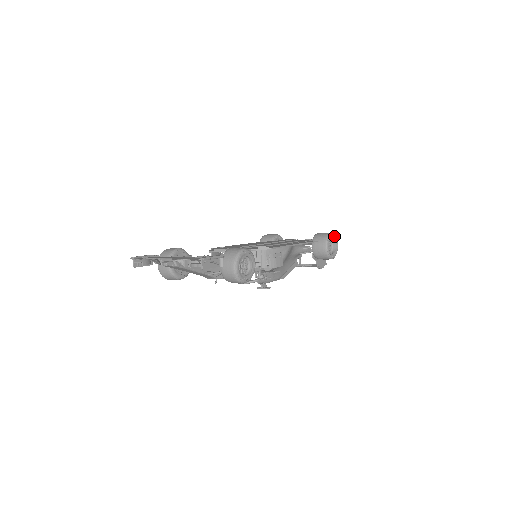
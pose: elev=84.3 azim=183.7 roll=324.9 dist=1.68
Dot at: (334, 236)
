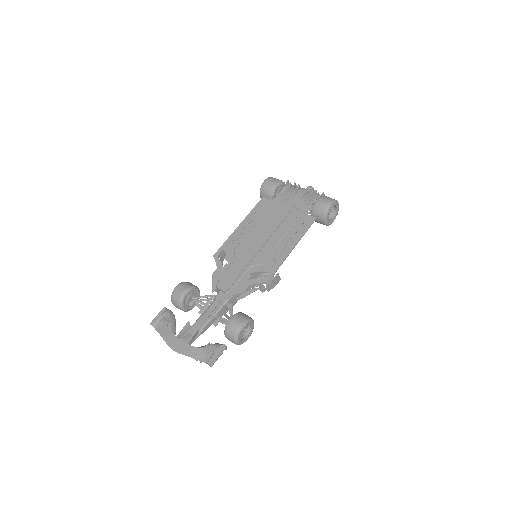
Dot at: (334, 205)
